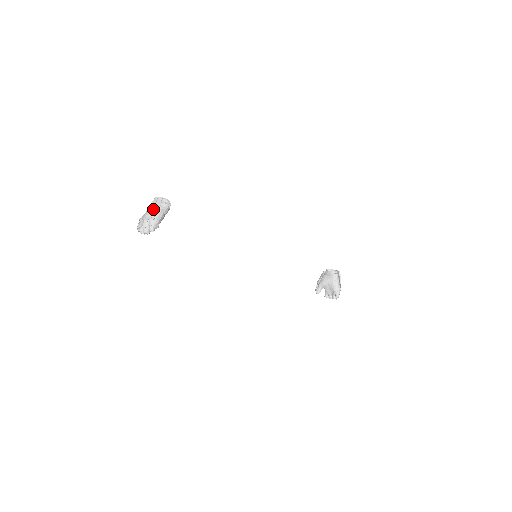
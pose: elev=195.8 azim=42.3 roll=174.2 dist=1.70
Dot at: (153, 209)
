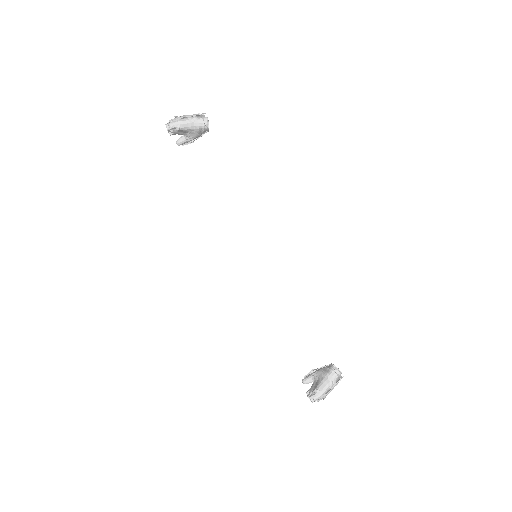
Dot at: (189, 115)
